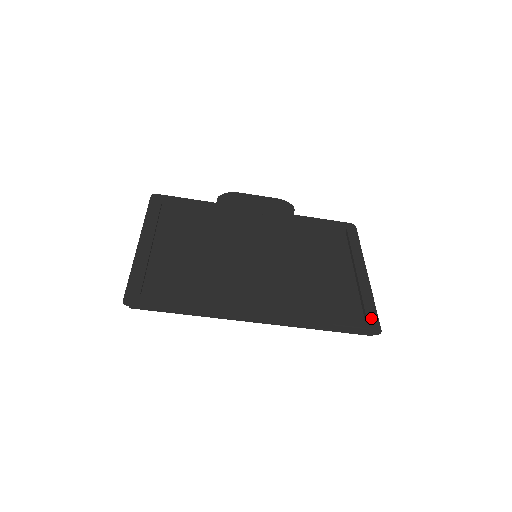
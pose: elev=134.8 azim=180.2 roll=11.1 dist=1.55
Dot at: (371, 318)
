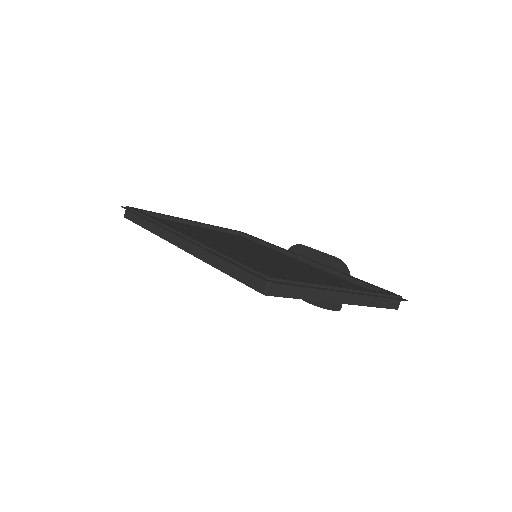
Dot at: (280, 277)
